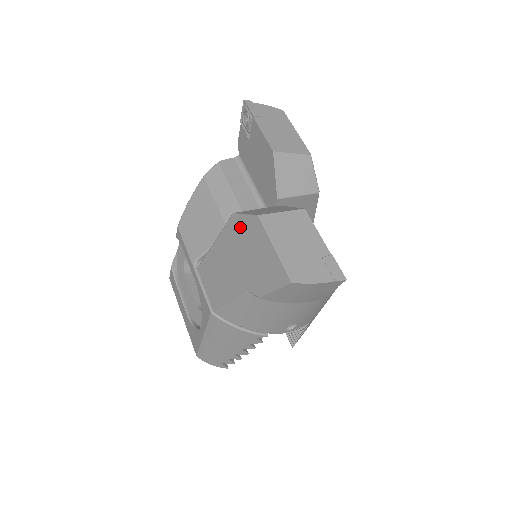
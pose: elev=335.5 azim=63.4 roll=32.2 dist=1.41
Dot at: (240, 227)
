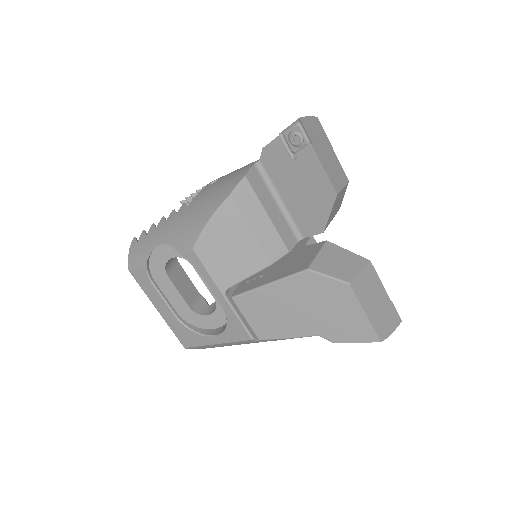
Dot at: (319, 285)
